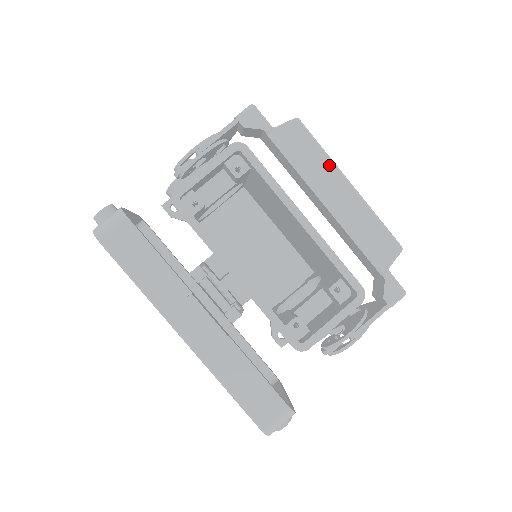
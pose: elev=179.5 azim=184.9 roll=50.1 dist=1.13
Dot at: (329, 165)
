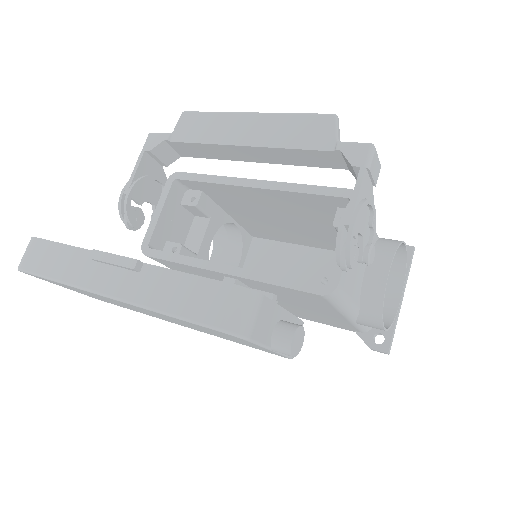
Dot at: (226, 117)
